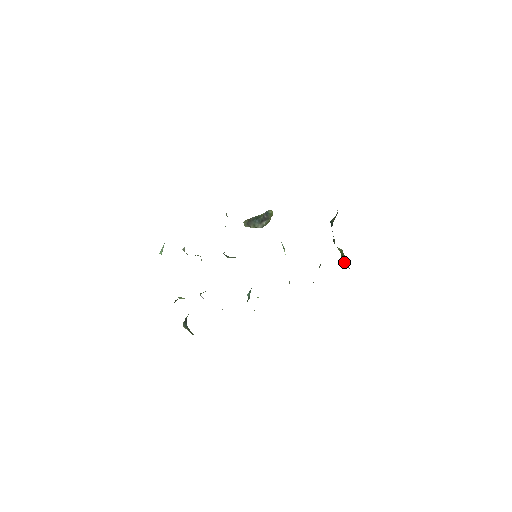
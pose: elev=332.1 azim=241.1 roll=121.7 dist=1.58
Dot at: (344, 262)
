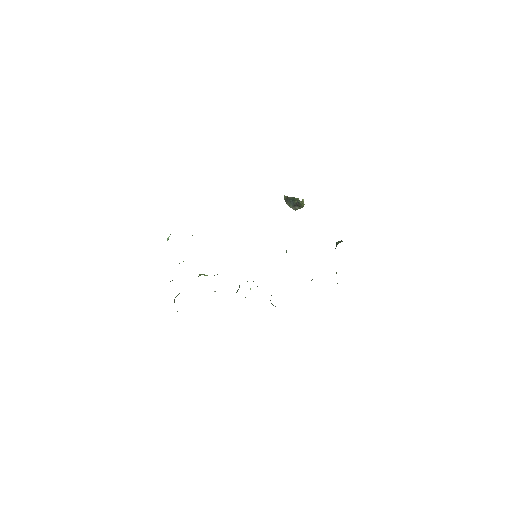
Dot at: (337, 283)
